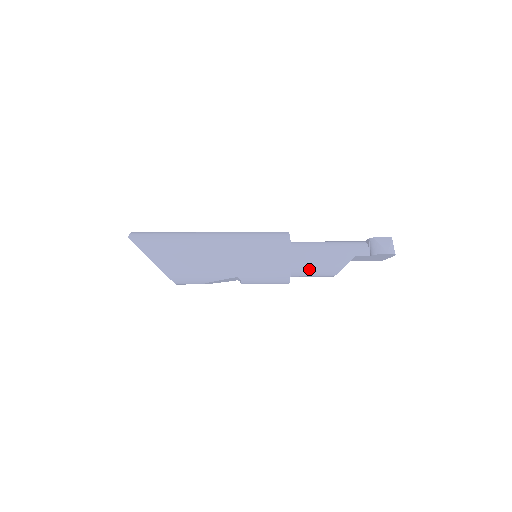
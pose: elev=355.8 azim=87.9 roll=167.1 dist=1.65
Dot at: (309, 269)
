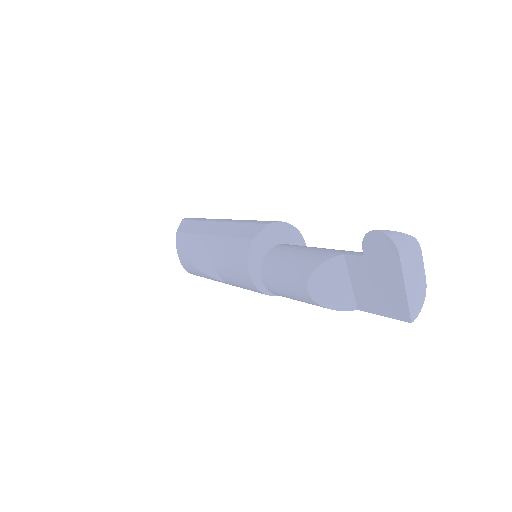
Dot at: (281, 262)
